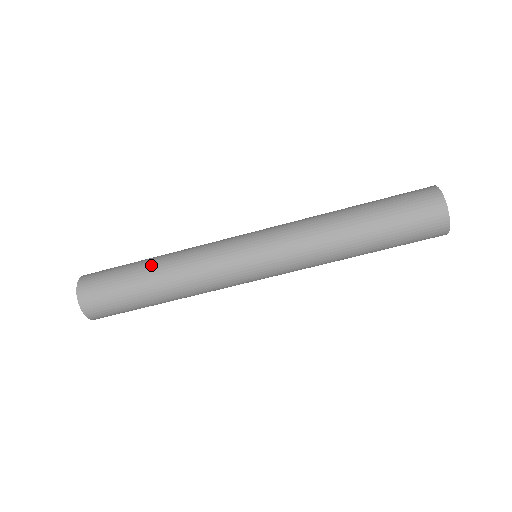
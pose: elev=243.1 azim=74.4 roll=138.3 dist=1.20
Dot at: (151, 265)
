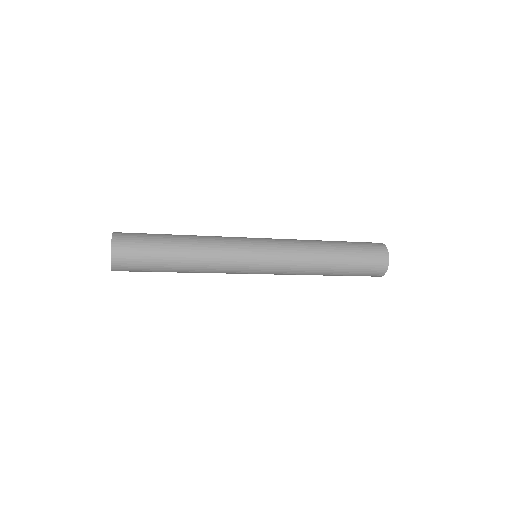
Dot at: (179, 266)
